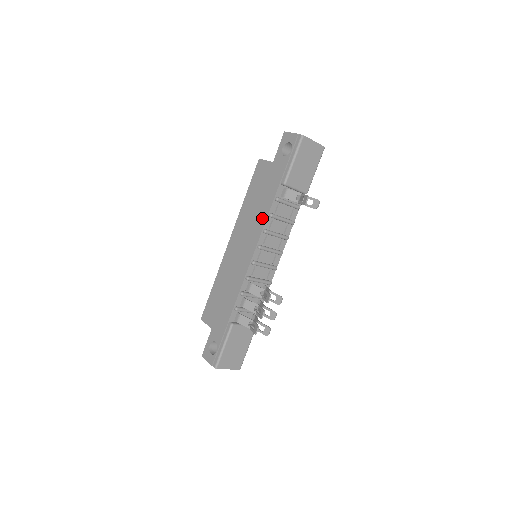
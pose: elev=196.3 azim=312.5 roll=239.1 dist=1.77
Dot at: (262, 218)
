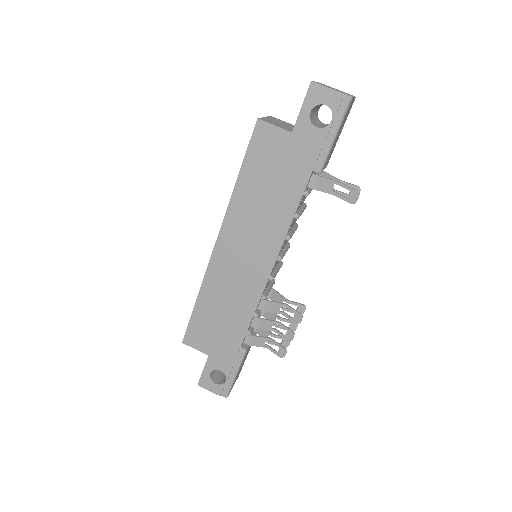
Dot at: (282, 221)
